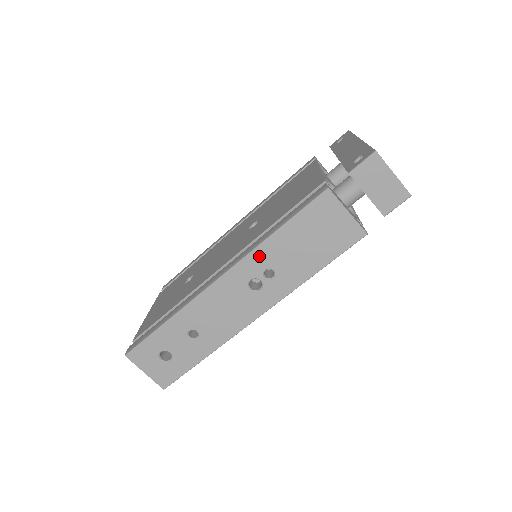
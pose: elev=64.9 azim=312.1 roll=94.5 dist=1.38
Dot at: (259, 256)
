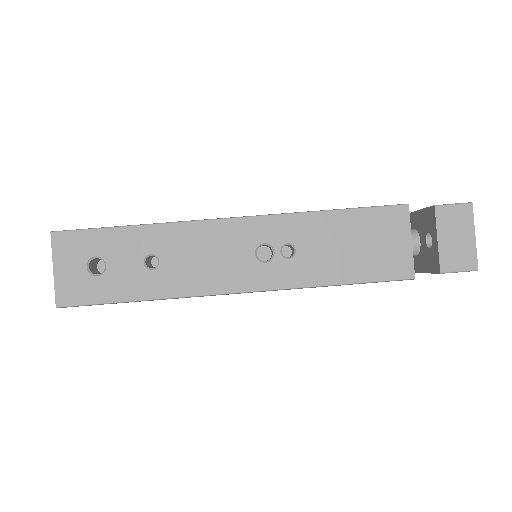
Dot at: (293, 224)
